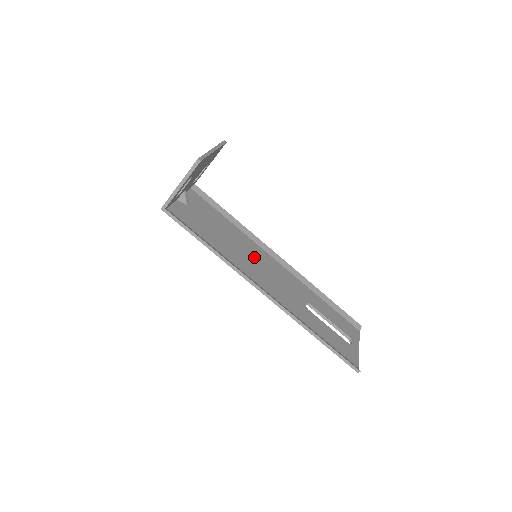
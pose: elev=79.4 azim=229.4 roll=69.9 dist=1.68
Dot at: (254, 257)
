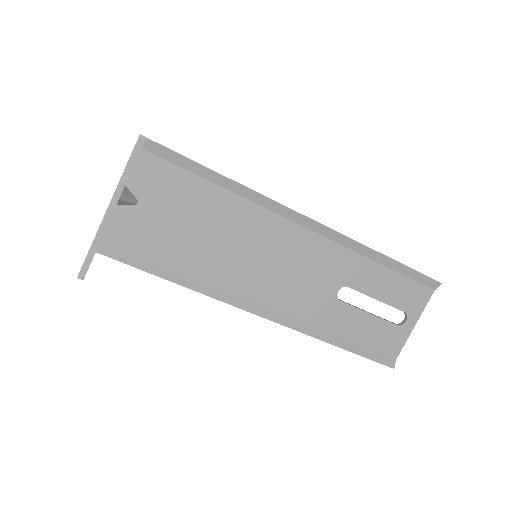
Dot at: (258, 247)
